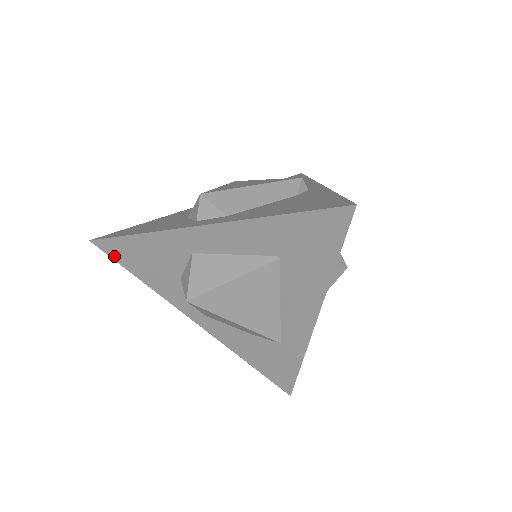
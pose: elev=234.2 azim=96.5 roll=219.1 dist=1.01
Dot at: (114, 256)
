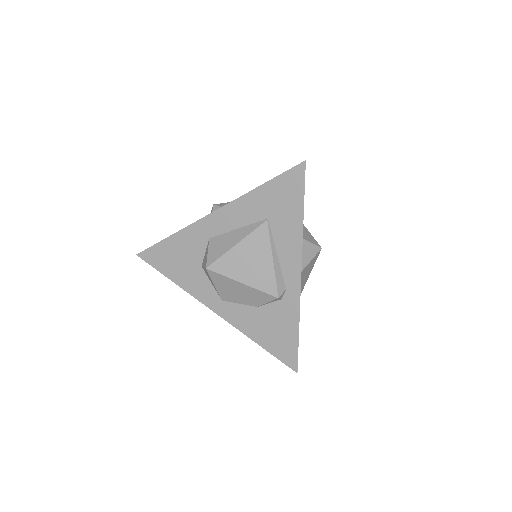
Dot at: (153, 263)
